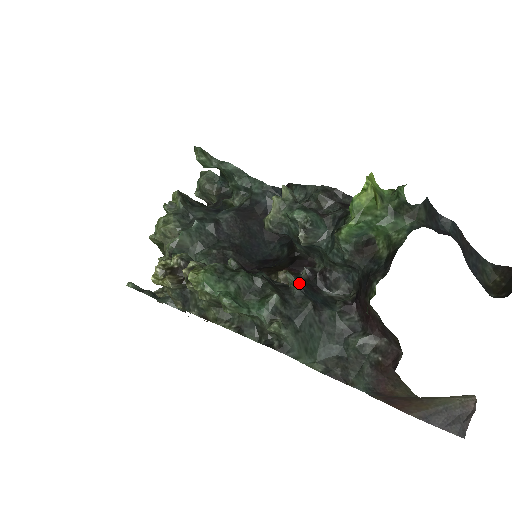
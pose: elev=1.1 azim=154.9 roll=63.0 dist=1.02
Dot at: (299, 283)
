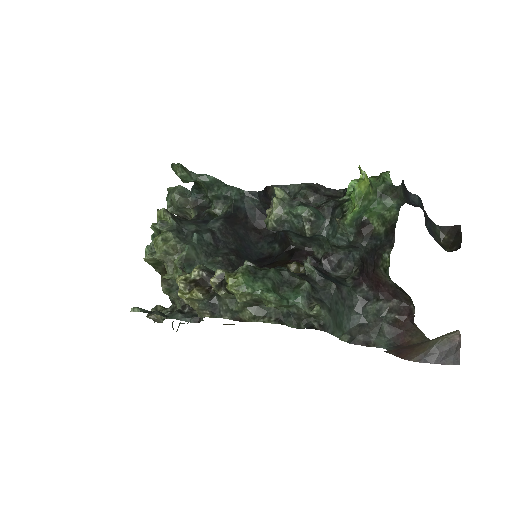
Dot at: occluded
